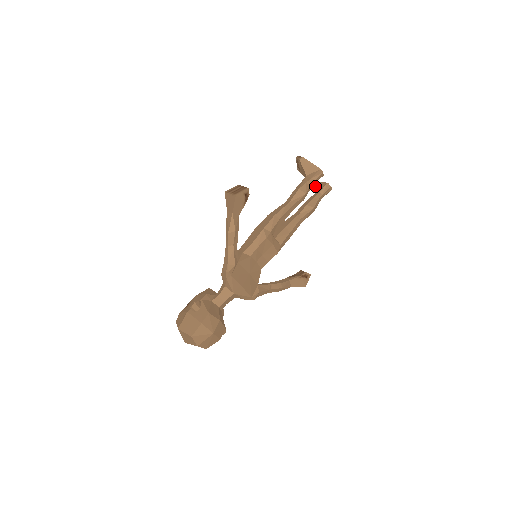
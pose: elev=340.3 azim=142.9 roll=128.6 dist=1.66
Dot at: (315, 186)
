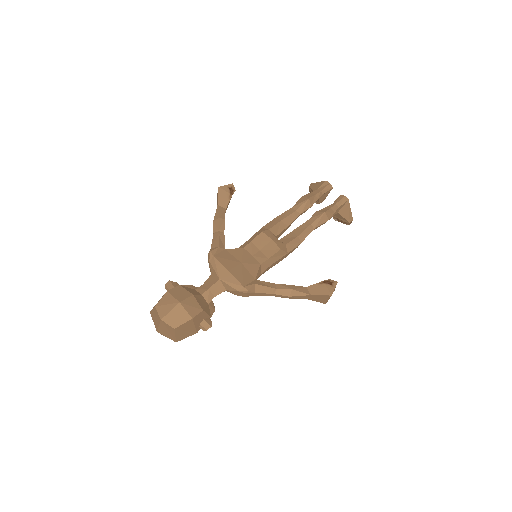
Dot at: occluded
